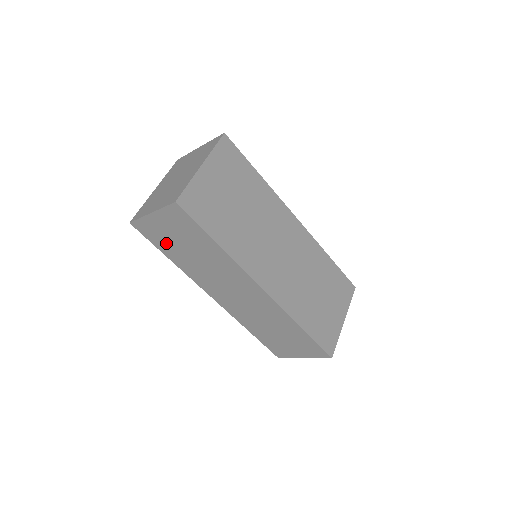
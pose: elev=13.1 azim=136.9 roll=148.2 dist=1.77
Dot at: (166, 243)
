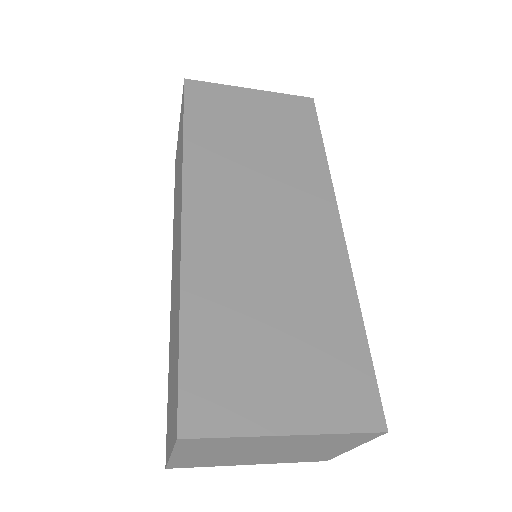
Dot at: occluded
